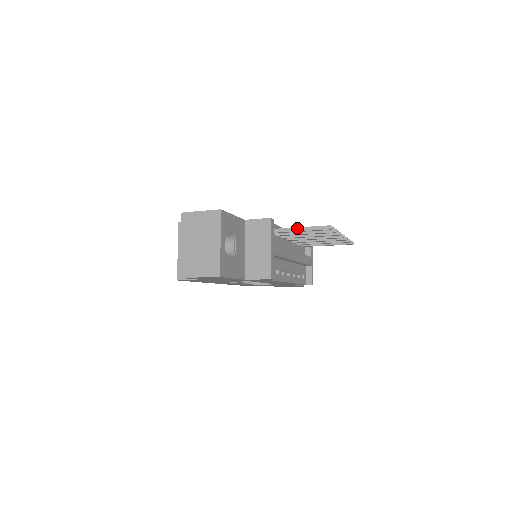
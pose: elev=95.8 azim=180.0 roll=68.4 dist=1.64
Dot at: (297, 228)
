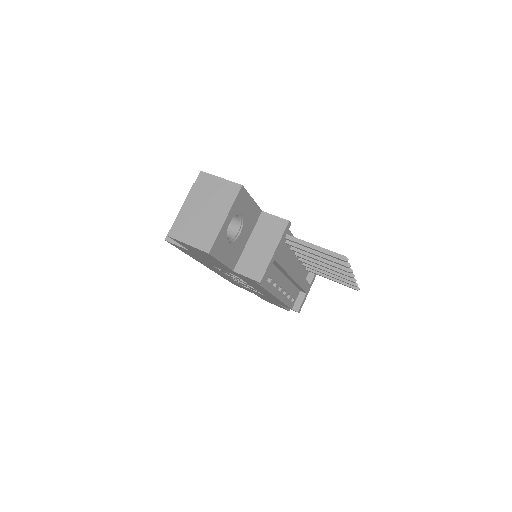
Dot at: (311, 244)
